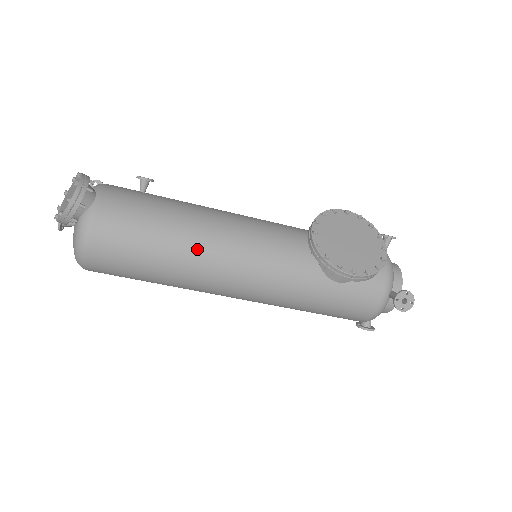
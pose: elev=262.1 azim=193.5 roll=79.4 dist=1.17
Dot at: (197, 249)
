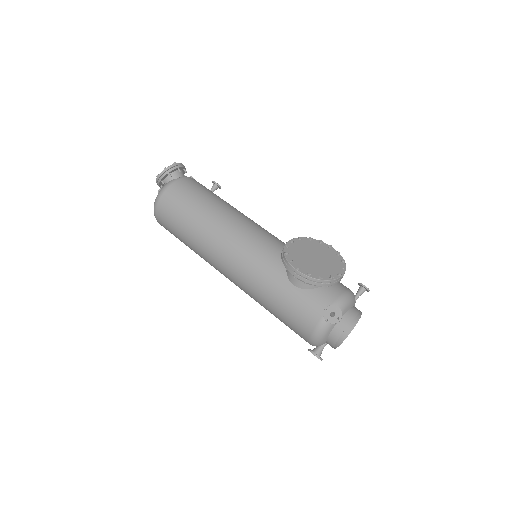
Dot at: (214, 222)
